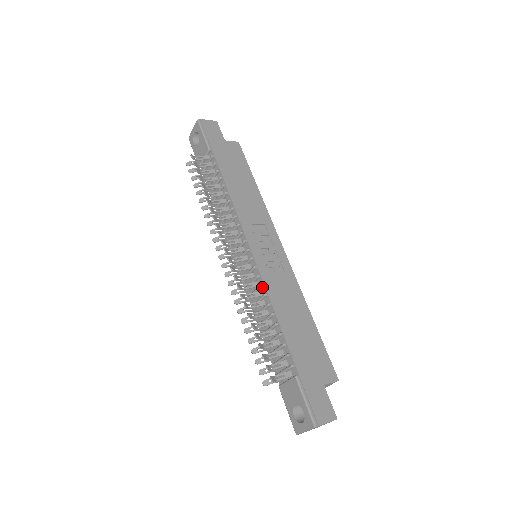
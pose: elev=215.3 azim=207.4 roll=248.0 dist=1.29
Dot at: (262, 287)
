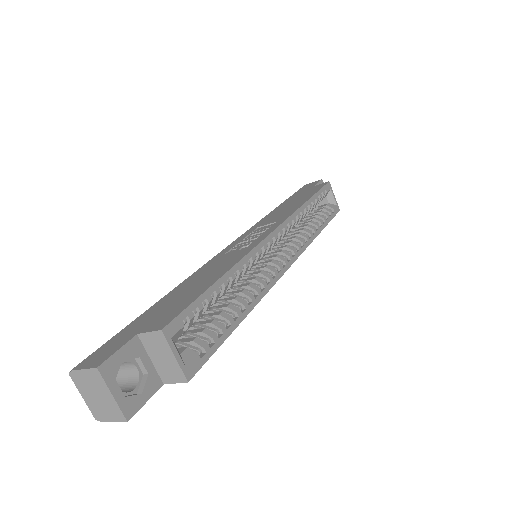
Dot at: occluded
